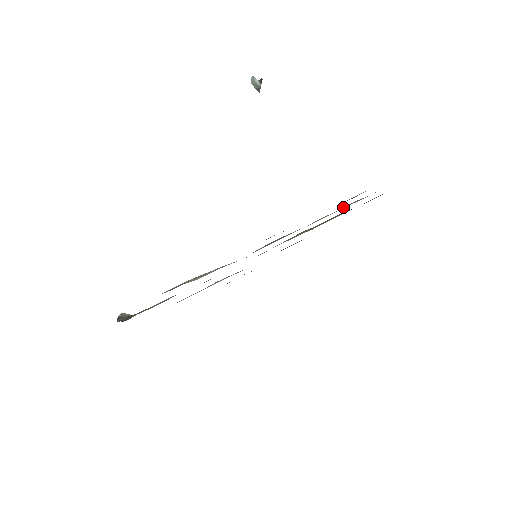
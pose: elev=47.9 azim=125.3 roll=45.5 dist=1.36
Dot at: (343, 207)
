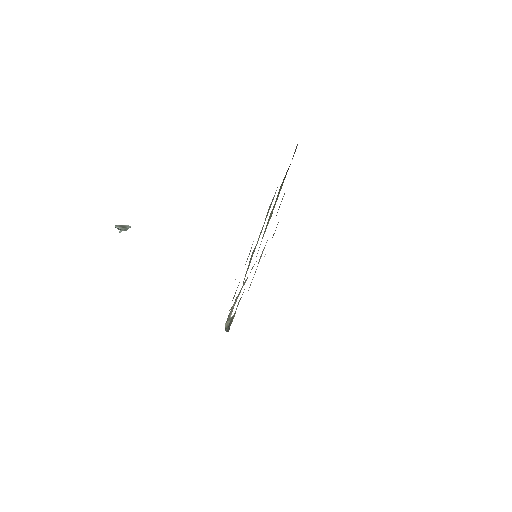
Dot at: (266, 216)
